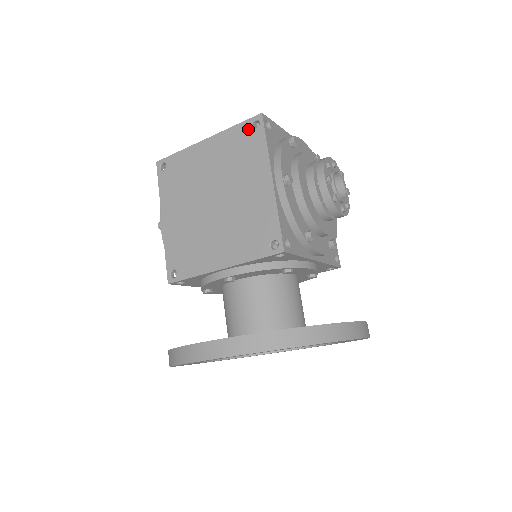
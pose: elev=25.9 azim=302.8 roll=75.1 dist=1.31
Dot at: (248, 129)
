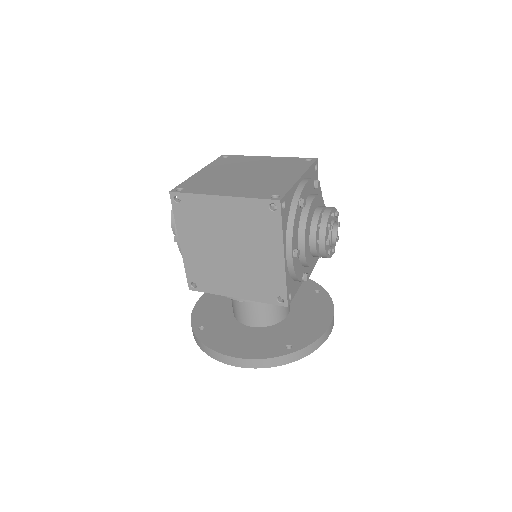
Dot at: (266, 208)
